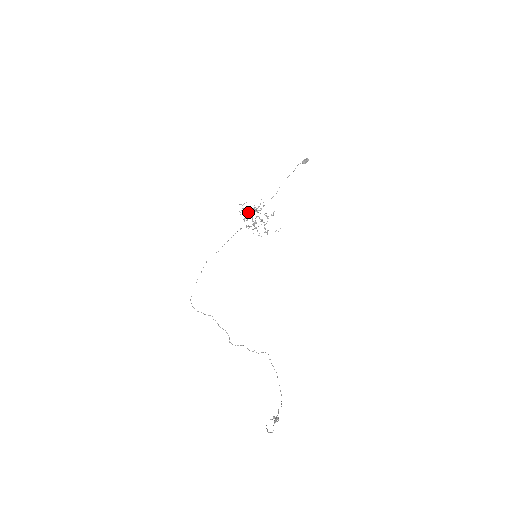
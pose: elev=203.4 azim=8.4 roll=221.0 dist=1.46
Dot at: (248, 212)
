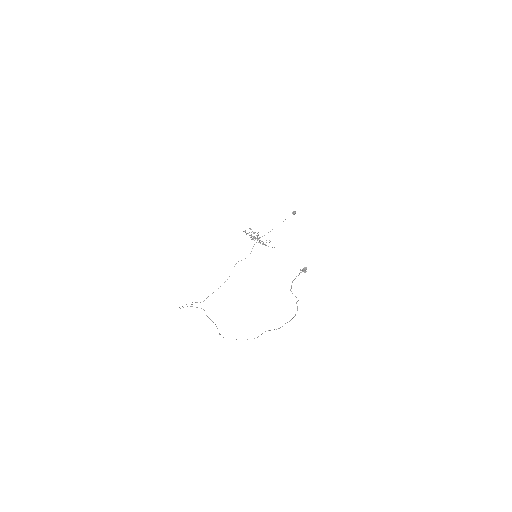
Dot at: occluded
